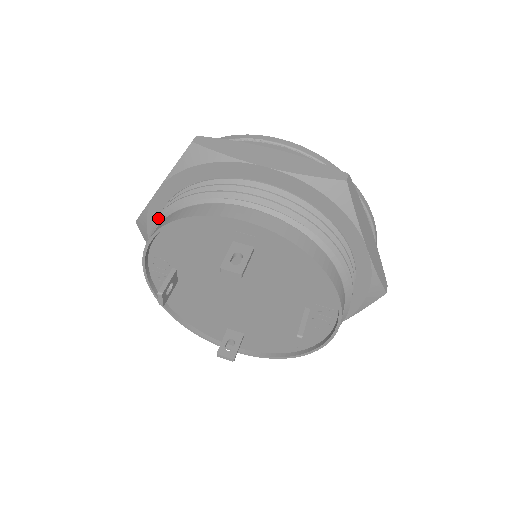
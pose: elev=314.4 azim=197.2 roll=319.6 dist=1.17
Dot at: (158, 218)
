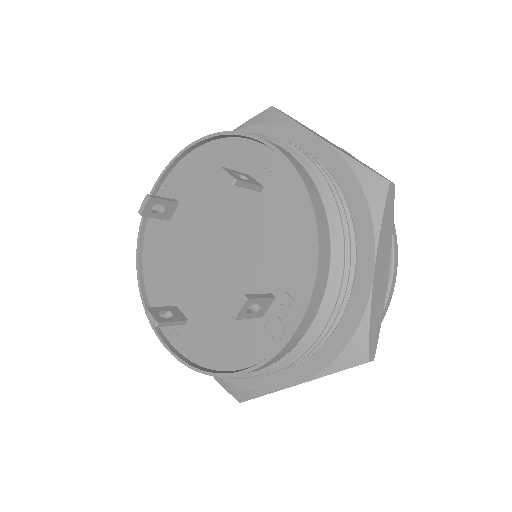
Dot at: occluded
